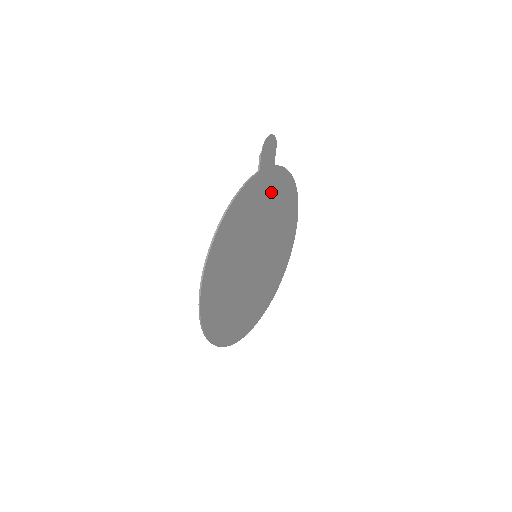
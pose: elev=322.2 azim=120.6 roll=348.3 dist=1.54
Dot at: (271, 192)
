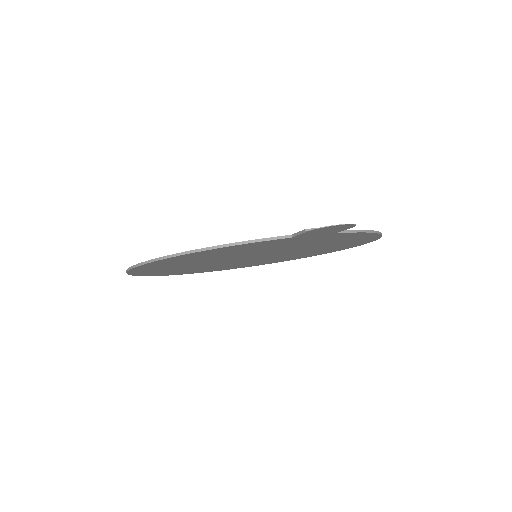
Dot at: (315, 240)
